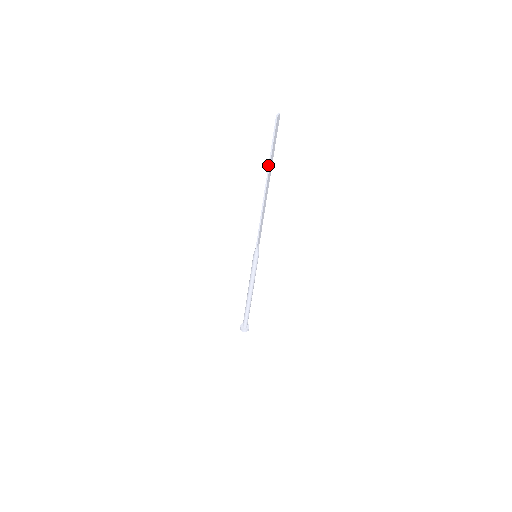
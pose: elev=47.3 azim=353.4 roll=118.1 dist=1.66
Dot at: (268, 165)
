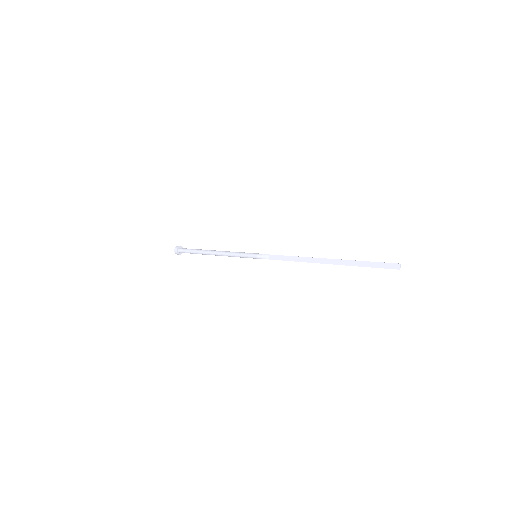
Dot at: occluded
